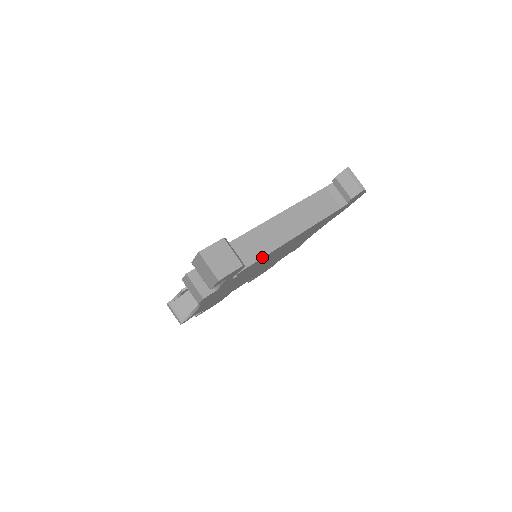
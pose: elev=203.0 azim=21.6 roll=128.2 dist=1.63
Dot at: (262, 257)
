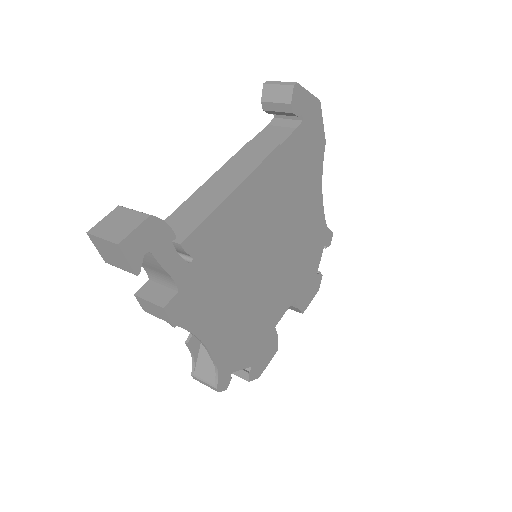
Dot at: (207, 216)
